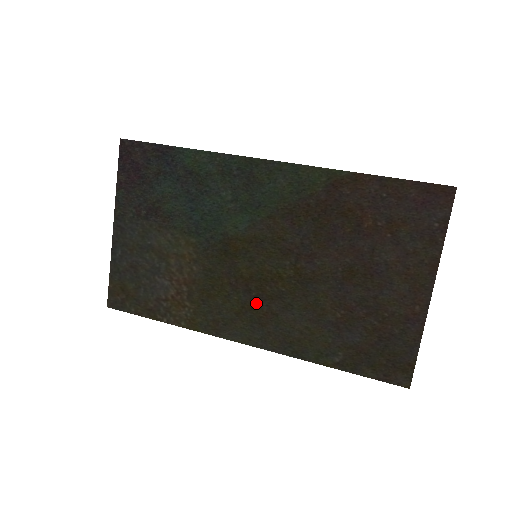
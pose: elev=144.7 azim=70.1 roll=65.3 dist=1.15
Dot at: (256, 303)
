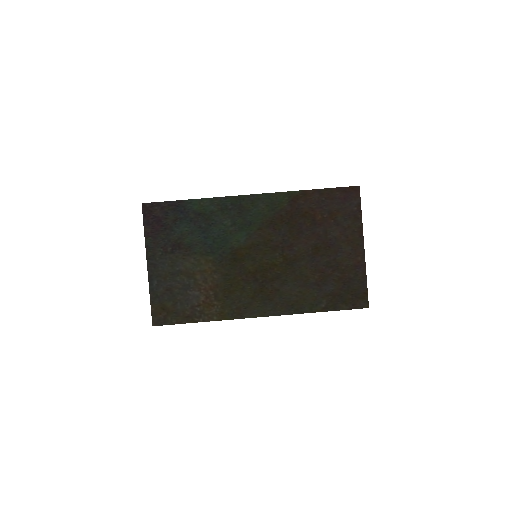
Dot at: (263, 287)
